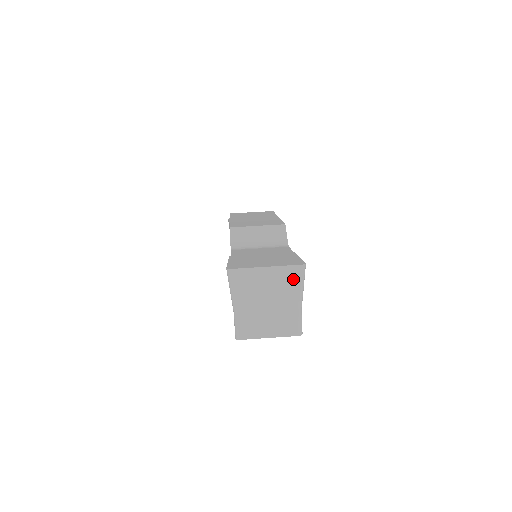
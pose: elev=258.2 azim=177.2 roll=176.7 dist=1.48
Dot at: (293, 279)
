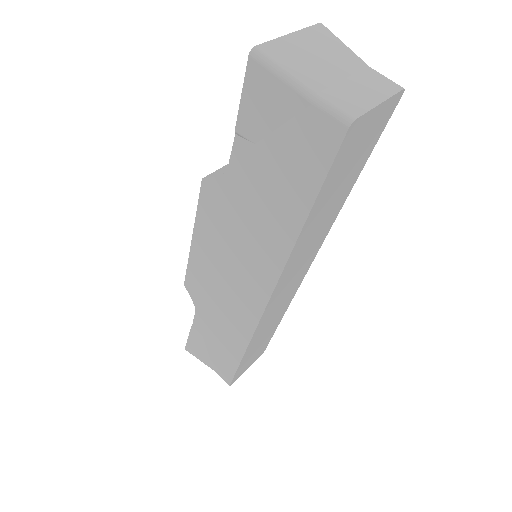
Dot at: (328, 38)
